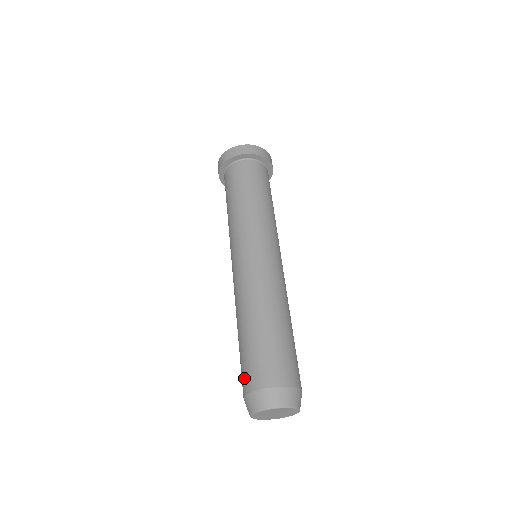
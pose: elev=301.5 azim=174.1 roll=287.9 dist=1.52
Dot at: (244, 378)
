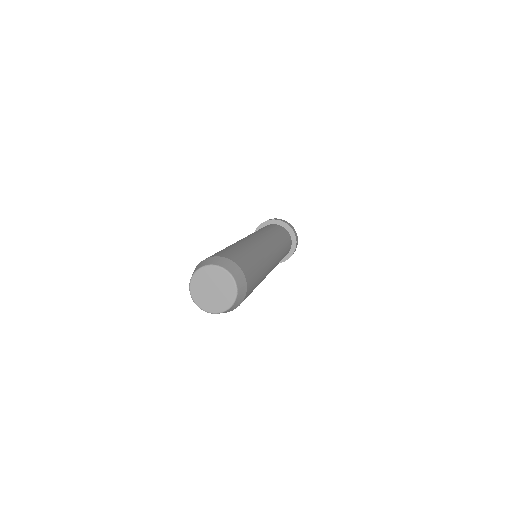
Dot at: occluded
